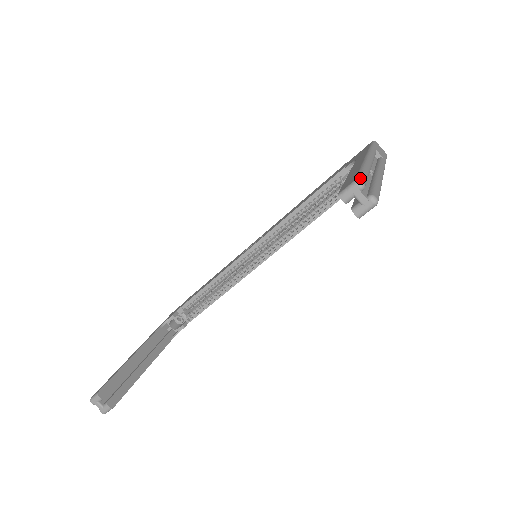
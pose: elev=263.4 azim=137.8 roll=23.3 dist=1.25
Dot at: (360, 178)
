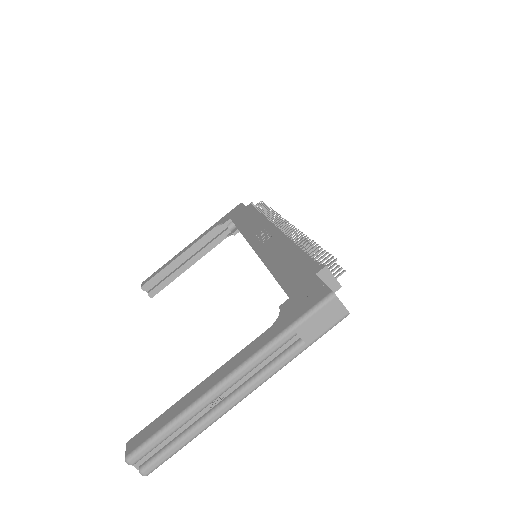
Dot at: (131, 457)
